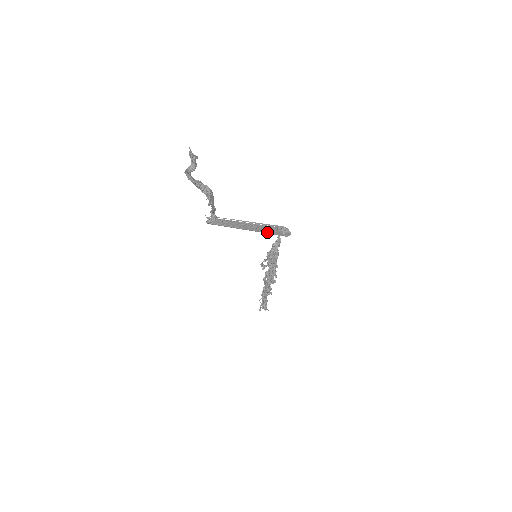
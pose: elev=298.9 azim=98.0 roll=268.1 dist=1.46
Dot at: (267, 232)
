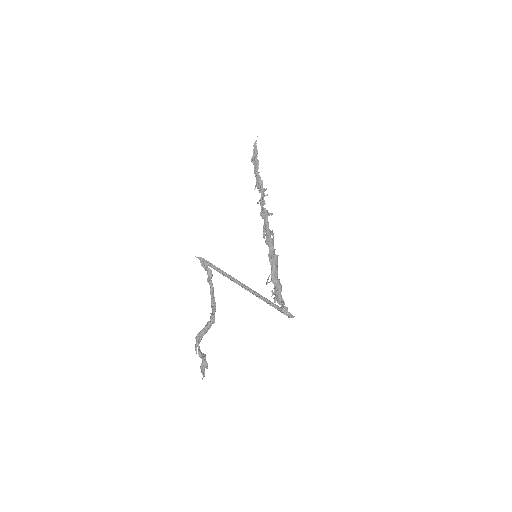
Dot at: occluded
